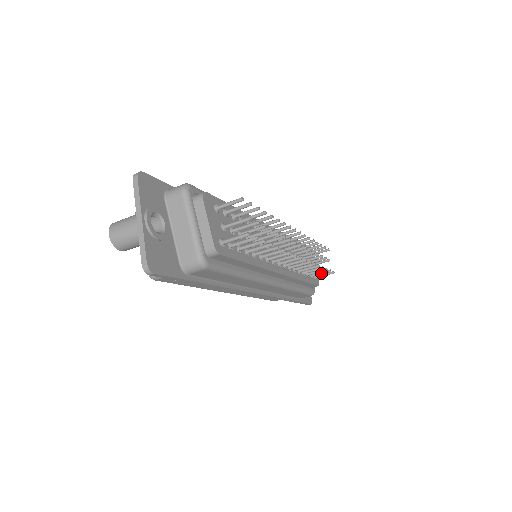
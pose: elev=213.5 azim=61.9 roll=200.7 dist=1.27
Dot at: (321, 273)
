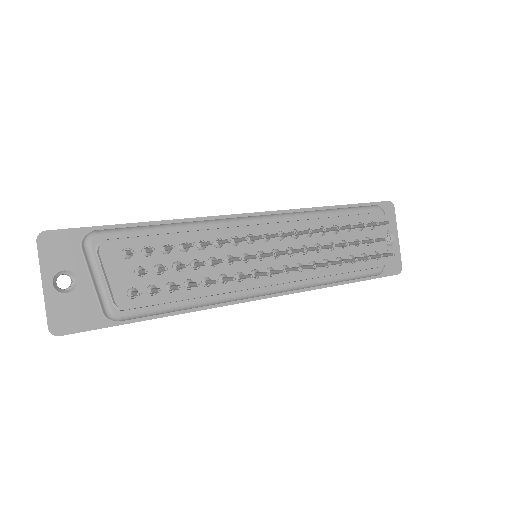
Dot at: (372, 257)
